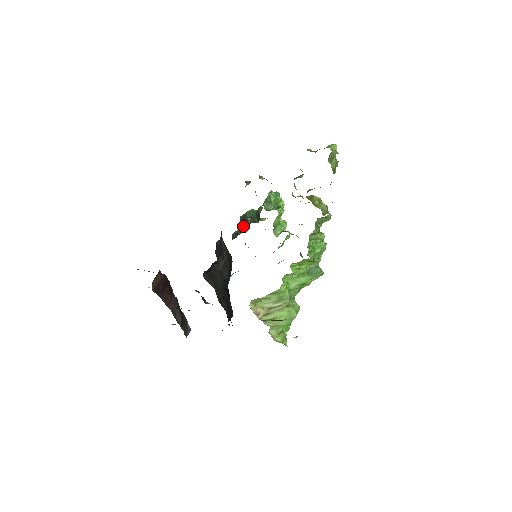
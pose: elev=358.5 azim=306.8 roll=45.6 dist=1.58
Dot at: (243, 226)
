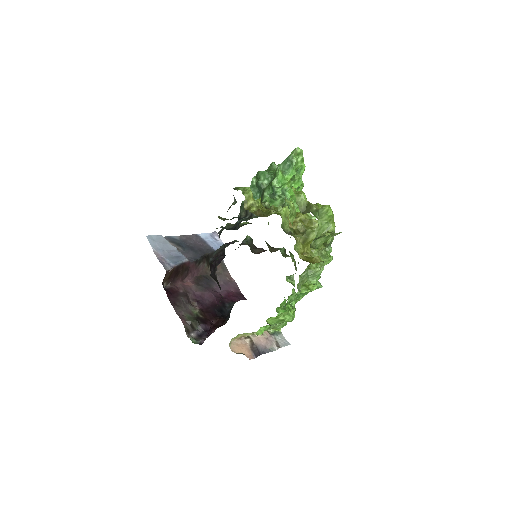
Dot at: occluded
